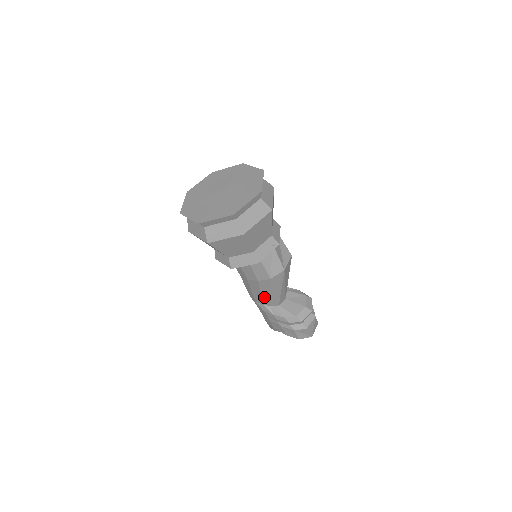
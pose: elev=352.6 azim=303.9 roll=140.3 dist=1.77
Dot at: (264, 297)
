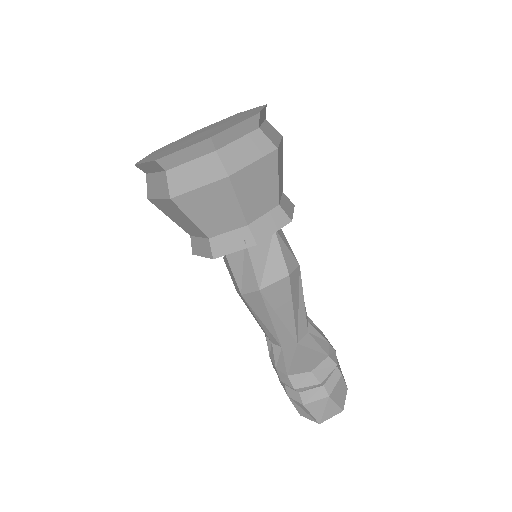
Dot at: (258, 323)
